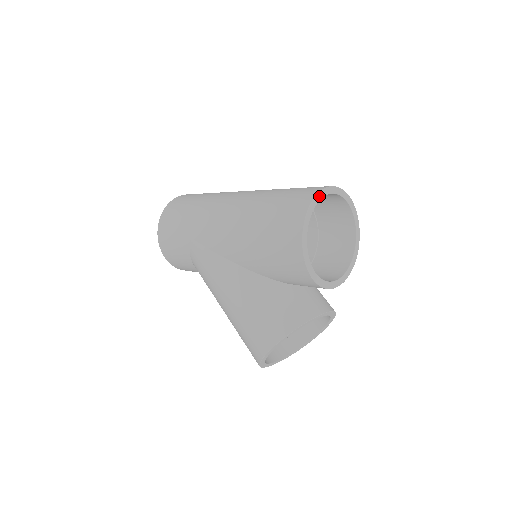
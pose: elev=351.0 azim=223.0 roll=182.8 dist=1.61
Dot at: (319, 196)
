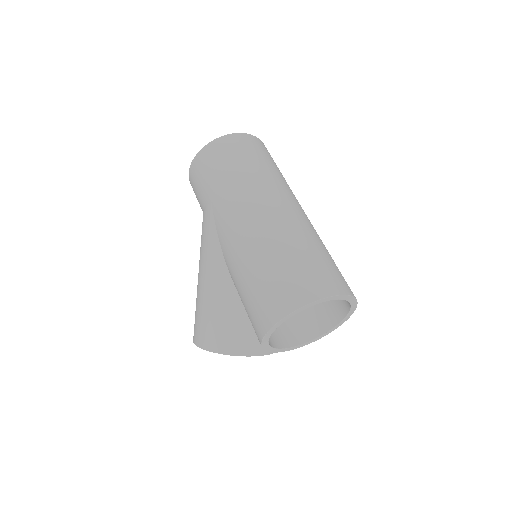
Dot at: (319, 301)
